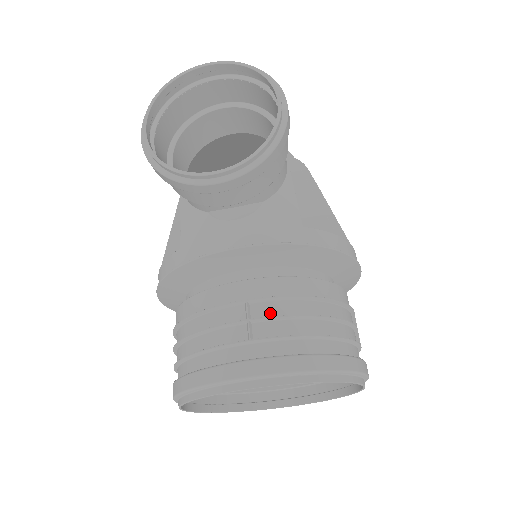
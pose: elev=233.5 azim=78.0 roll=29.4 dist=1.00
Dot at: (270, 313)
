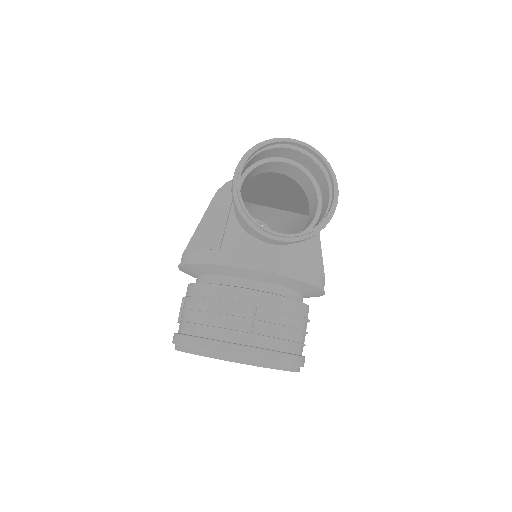
Dot at: (268, 319)
